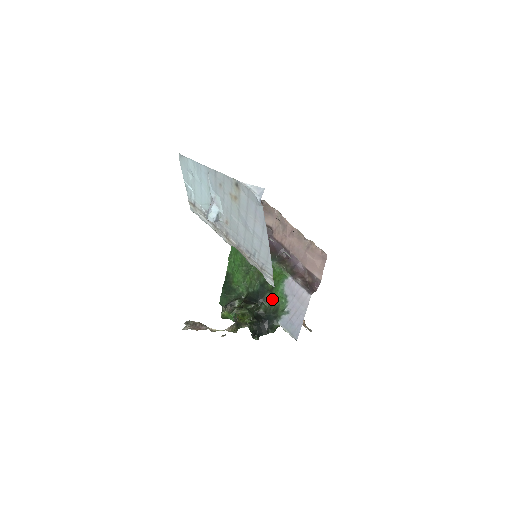
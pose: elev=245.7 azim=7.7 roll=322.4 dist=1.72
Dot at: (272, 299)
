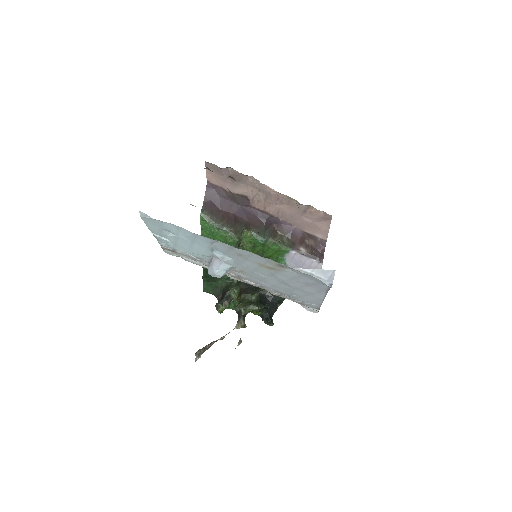
Dot at: occluded
